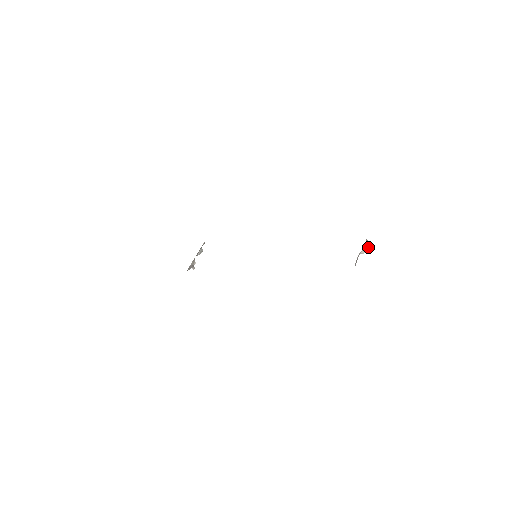
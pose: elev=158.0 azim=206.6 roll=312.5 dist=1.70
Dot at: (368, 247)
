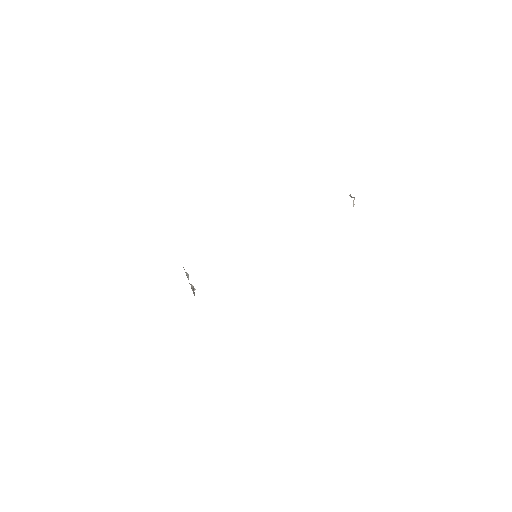
Dot at: (354, 199)
